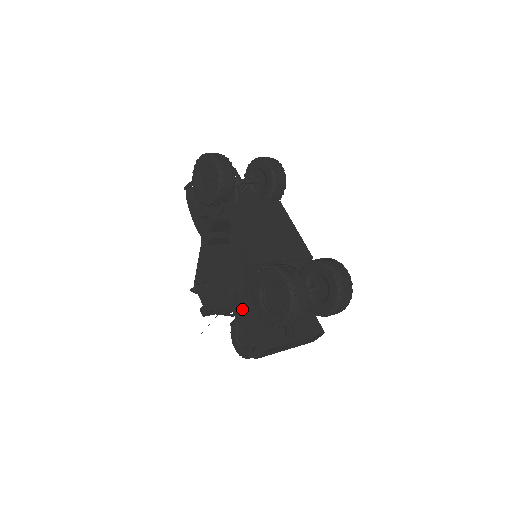
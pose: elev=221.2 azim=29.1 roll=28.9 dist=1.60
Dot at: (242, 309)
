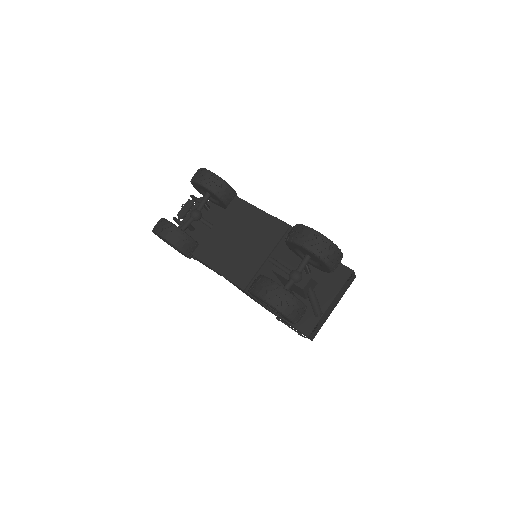
Dot at: occluded
